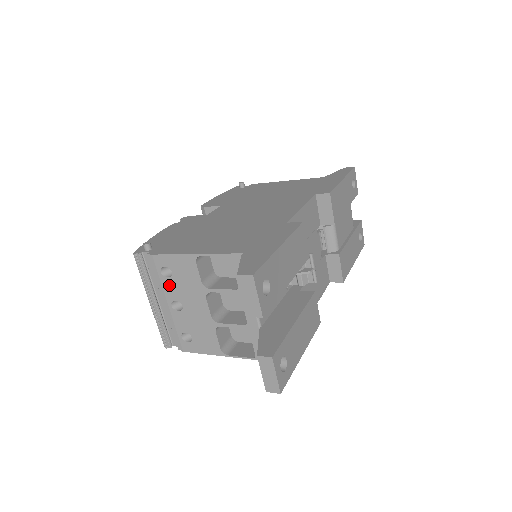
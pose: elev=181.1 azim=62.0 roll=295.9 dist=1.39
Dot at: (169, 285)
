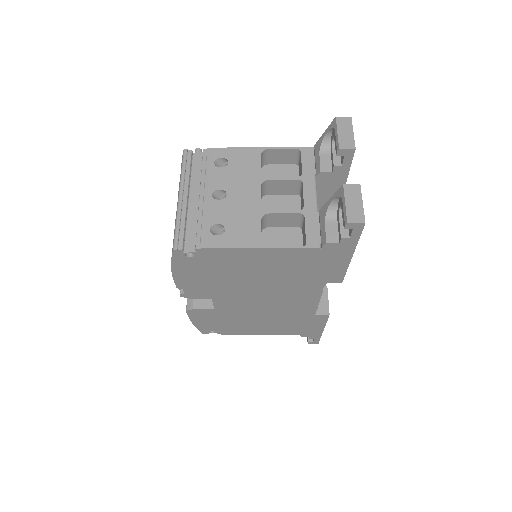
Dot at: (219, 174)
